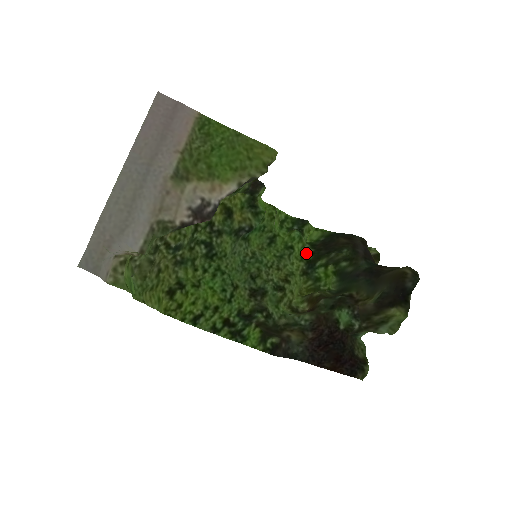
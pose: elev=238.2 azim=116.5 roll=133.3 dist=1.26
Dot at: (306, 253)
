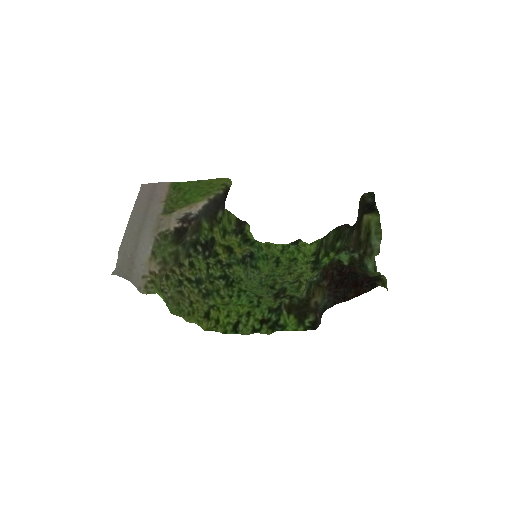
Dot at: (310, 259)
